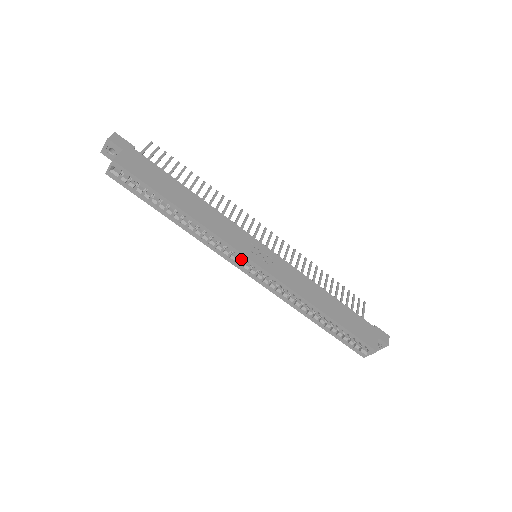
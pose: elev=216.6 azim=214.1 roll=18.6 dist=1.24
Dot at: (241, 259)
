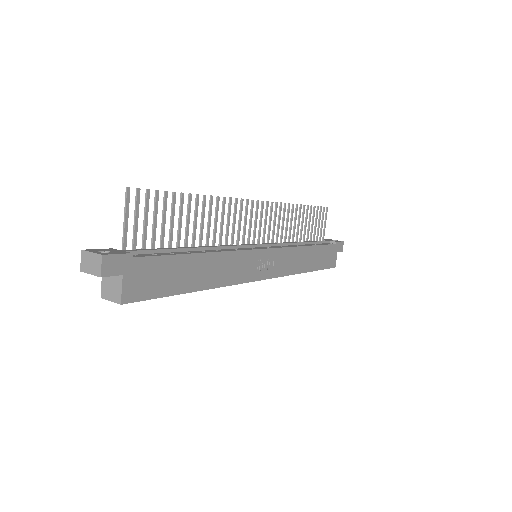
Dot at: occluded
